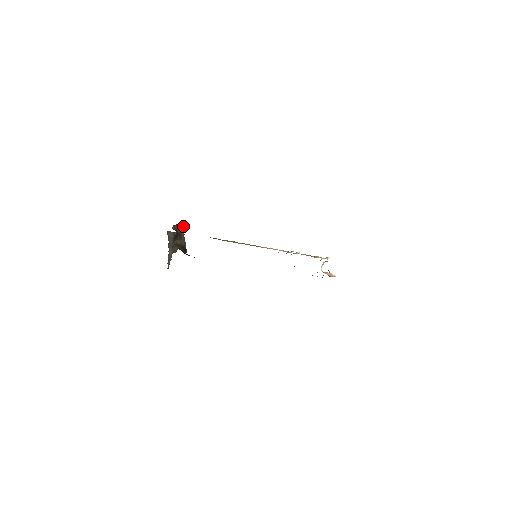
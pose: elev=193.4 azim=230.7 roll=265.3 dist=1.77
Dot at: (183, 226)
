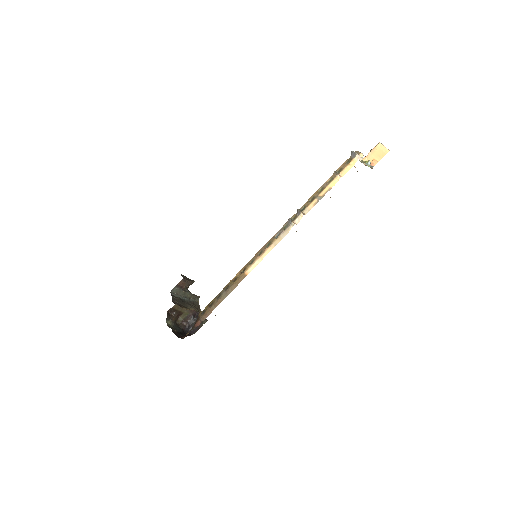
Dot at: (174, 305)
